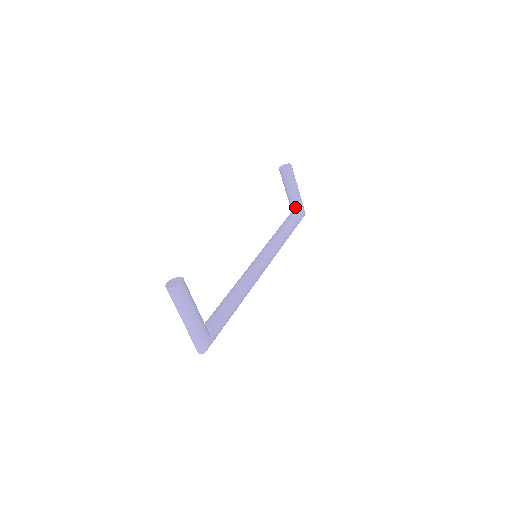
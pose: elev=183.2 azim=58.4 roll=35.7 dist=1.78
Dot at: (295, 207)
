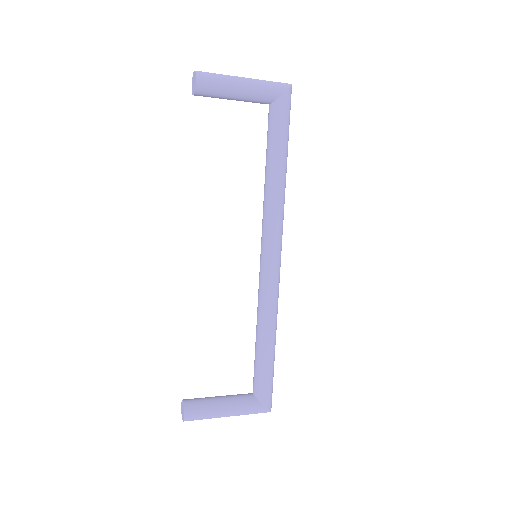
Dot at: (265, 103)
